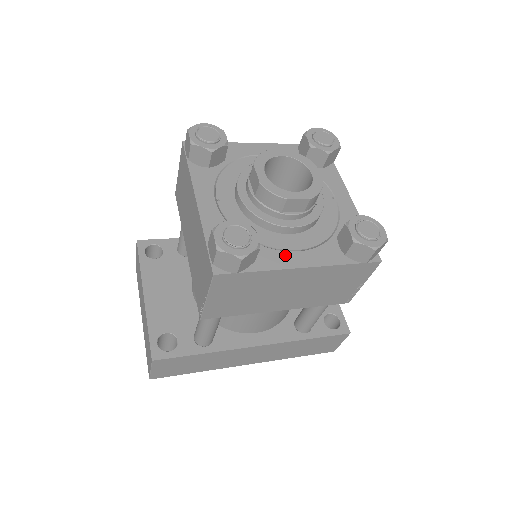
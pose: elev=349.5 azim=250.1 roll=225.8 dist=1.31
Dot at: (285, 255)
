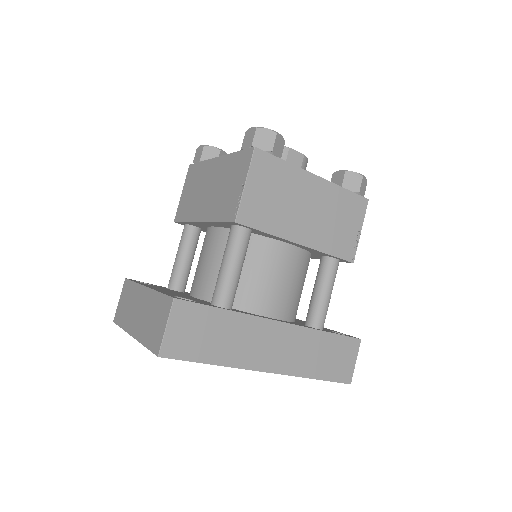
Dot at: occluded
